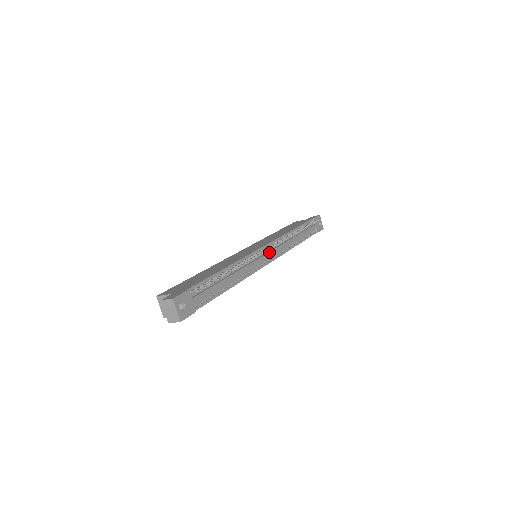
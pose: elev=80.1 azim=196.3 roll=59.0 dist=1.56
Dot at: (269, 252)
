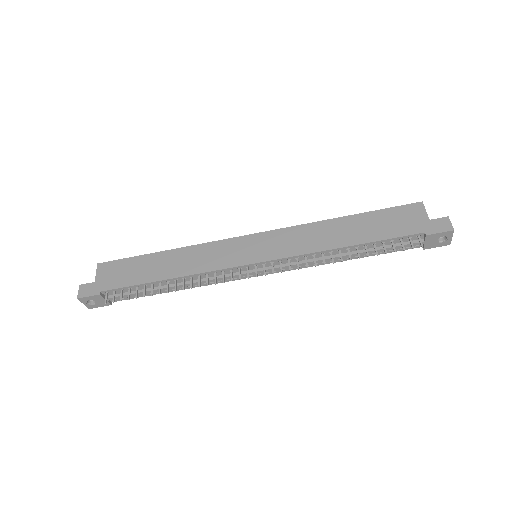
Dot at: (261, 270)
